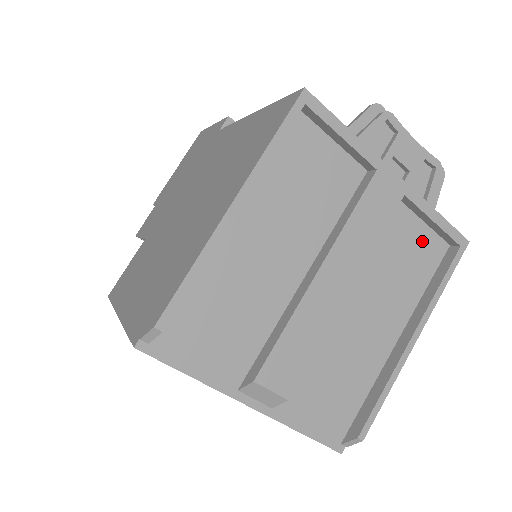
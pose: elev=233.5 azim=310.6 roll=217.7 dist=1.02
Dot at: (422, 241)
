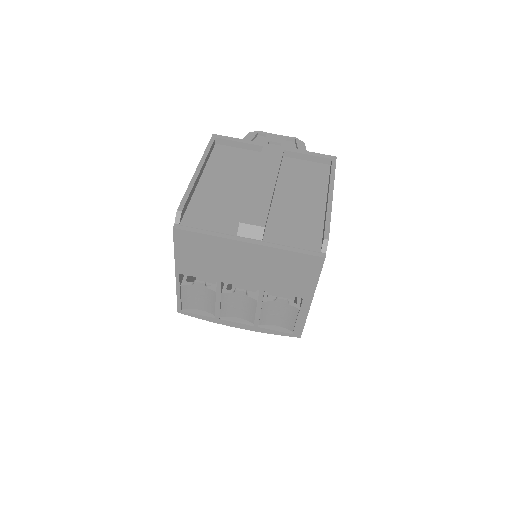
Dot at: (311, 167)
